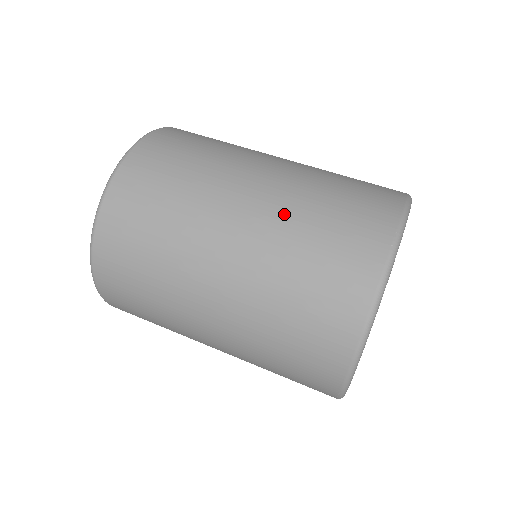
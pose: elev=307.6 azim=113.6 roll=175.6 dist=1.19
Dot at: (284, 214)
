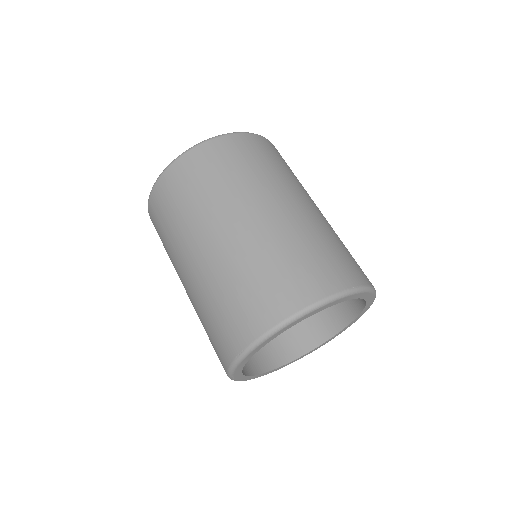
Dot at: (310, 225)
